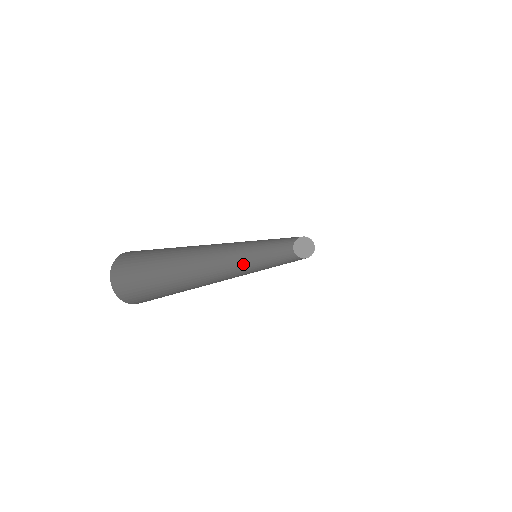
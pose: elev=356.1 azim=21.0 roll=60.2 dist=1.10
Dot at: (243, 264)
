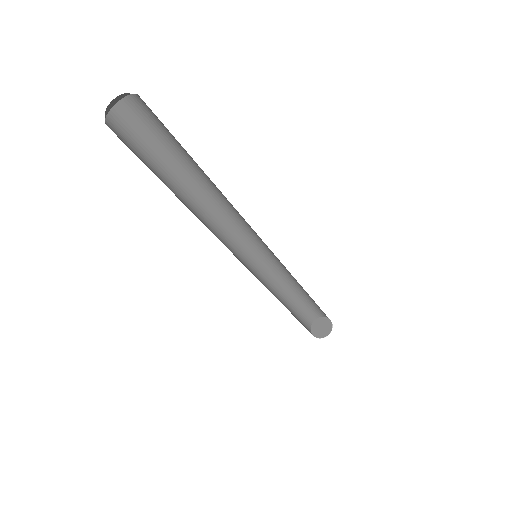
Dot at: occluded
